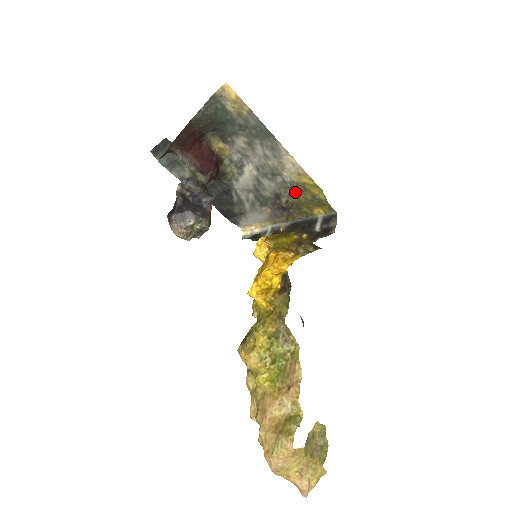
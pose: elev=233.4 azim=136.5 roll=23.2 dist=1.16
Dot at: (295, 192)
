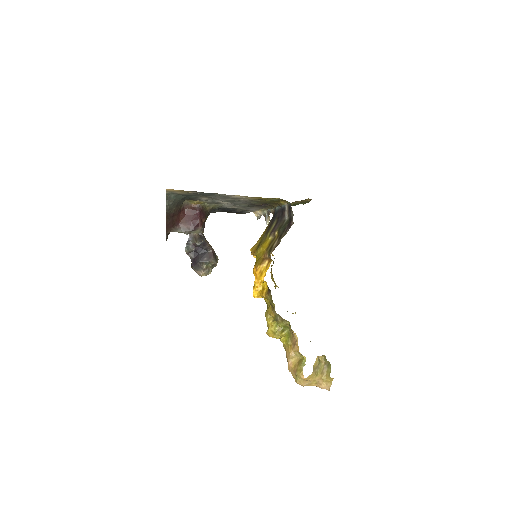
Dot at: (259, 201)
